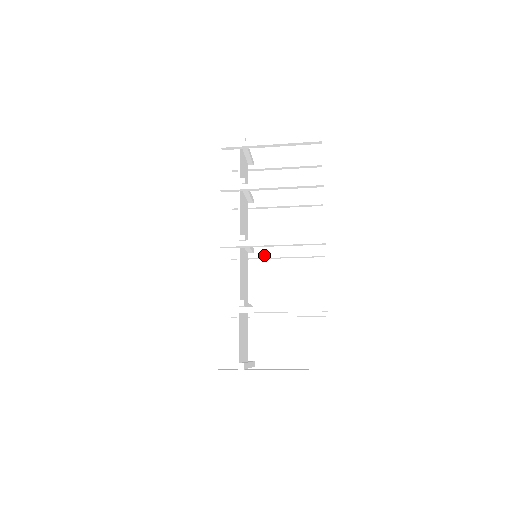
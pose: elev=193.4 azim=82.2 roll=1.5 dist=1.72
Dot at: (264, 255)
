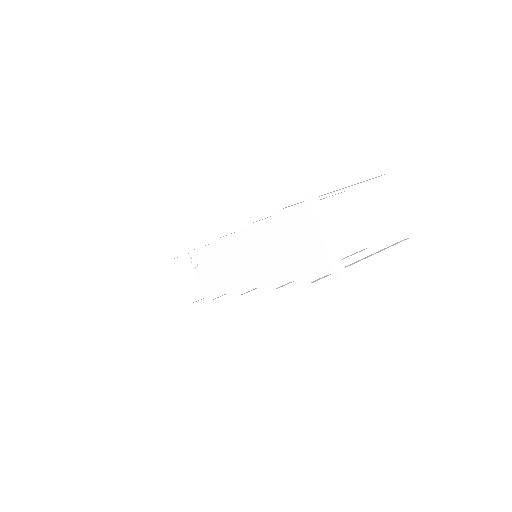
Dot at: occluded
